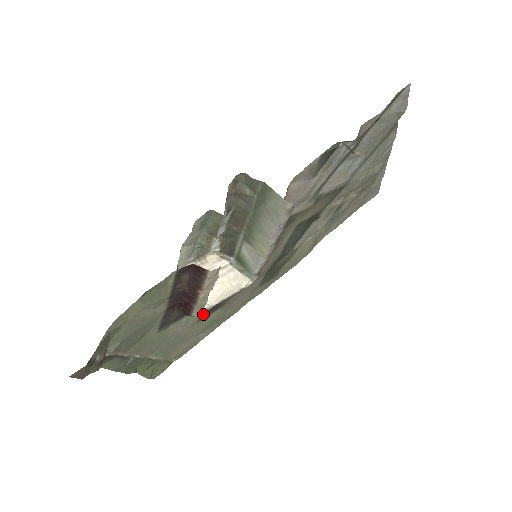
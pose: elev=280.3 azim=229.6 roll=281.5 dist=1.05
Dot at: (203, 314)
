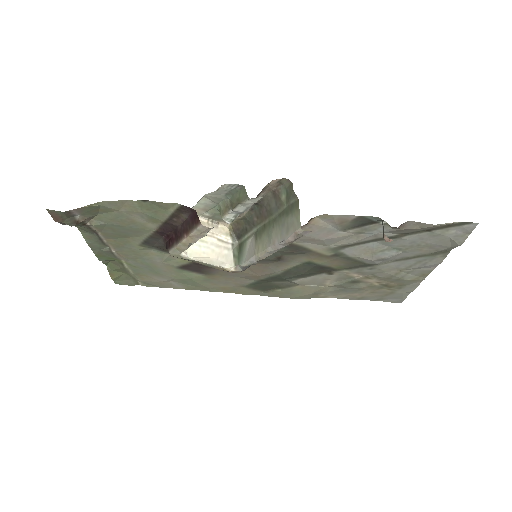
Dot at: (185, 265)
